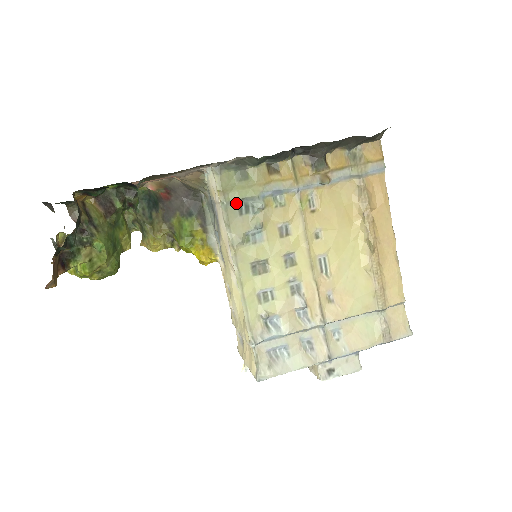
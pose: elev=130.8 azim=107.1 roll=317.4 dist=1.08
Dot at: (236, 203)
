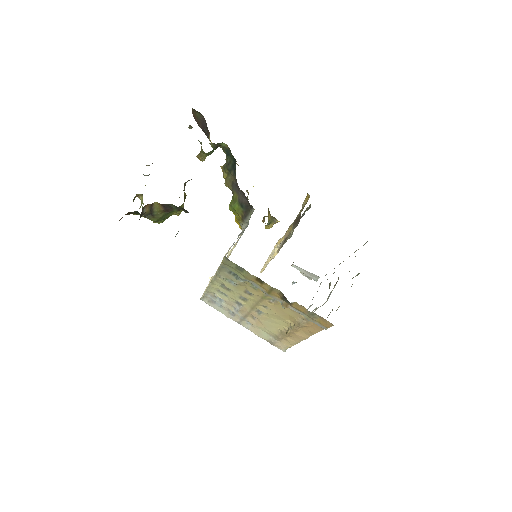
Dot at: (230, 270)
